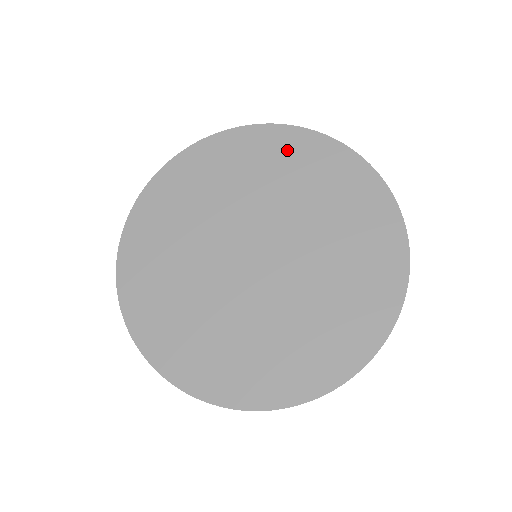
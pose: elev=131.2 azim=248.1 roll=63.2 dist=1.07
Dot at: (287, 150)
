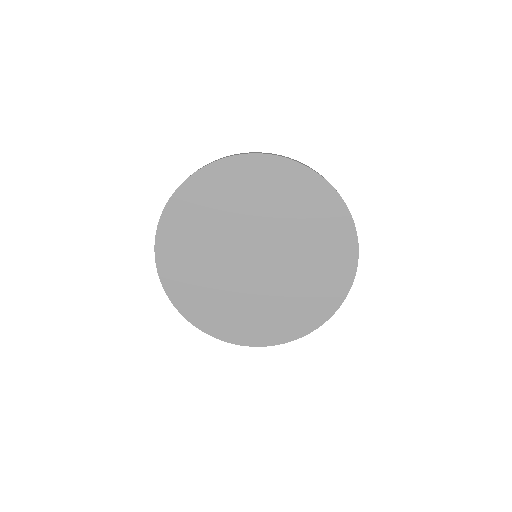
Dot at: (258, 176)
